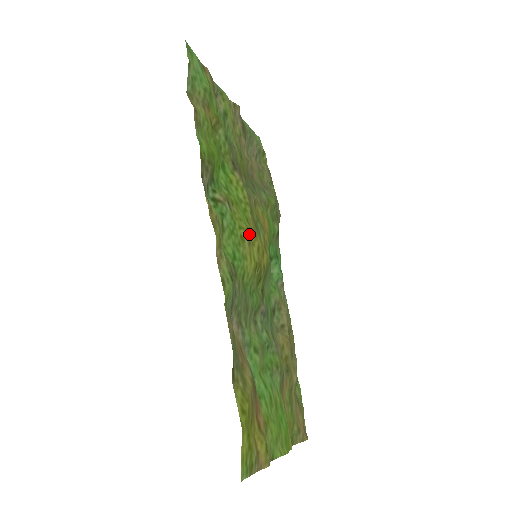
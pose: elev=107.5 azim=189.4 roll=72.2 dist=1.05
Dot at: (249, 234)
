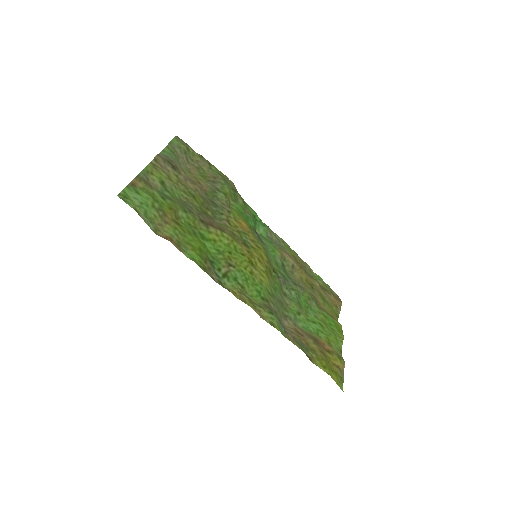
Dot at: (251, 263)
